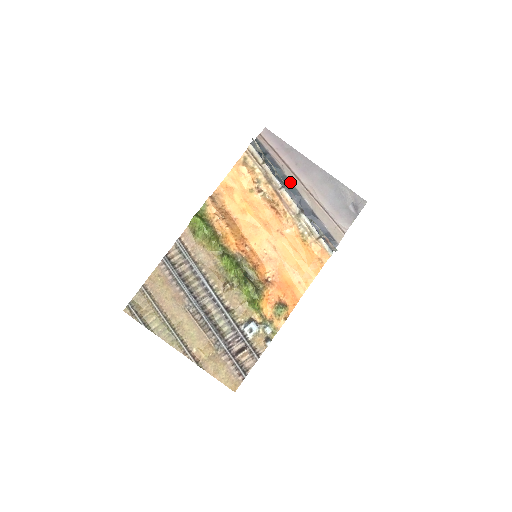
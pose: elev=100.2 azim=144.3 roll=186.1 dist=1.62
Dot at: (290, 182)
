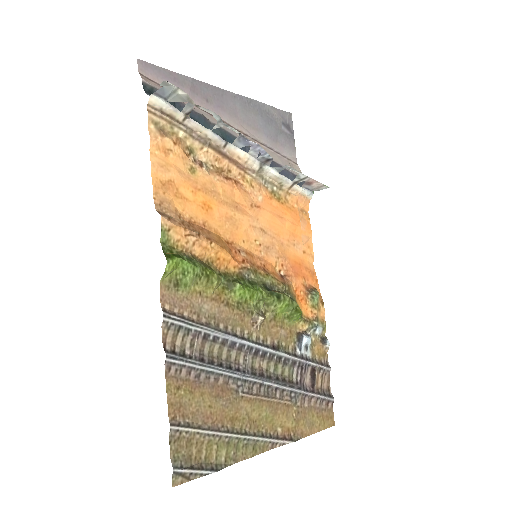
Dot at: (223, 130)
